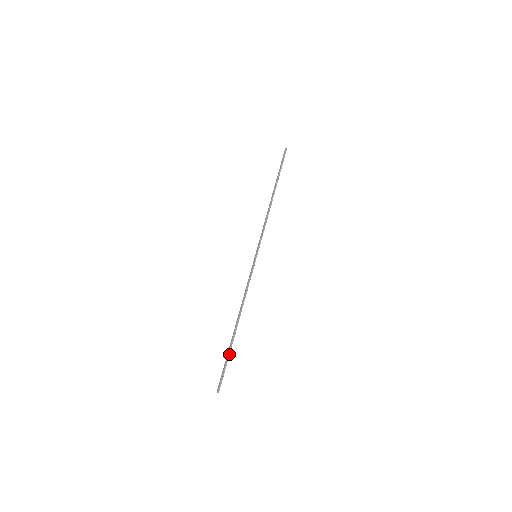
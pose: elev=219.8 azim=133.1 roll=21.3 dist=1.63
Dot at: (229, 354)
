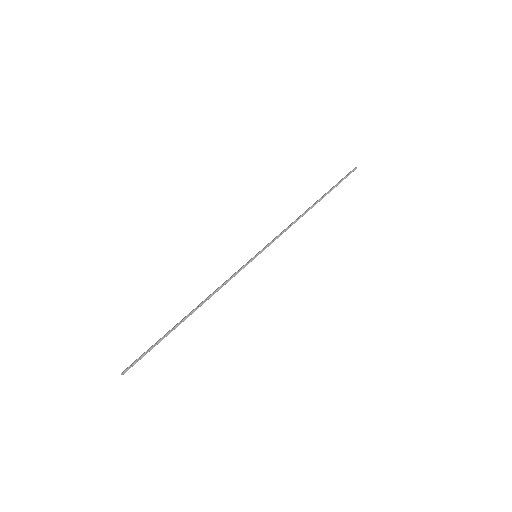
Dot at: (161, 340)
